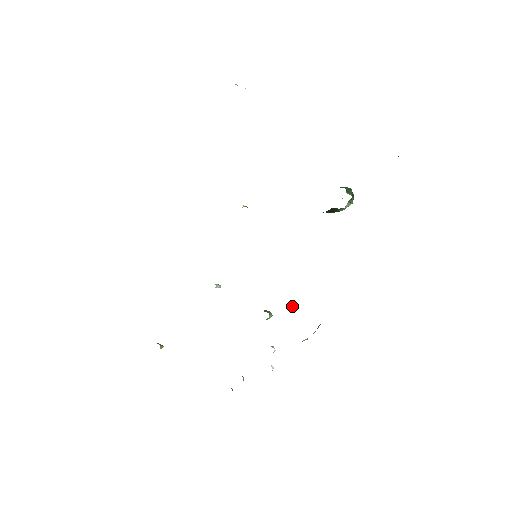
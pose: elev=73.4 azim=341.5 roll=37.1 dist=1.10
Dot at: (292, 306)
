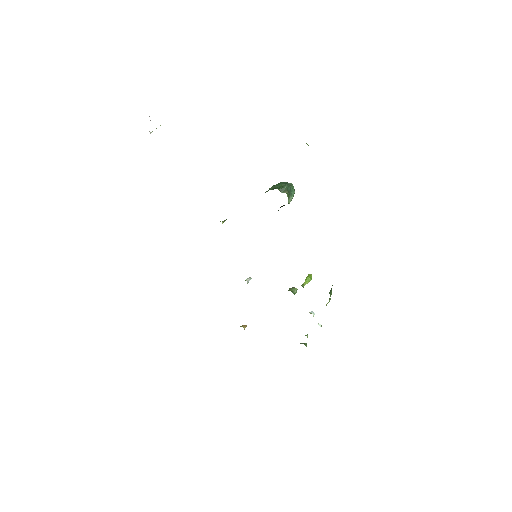
Dot at: (305, 279)
